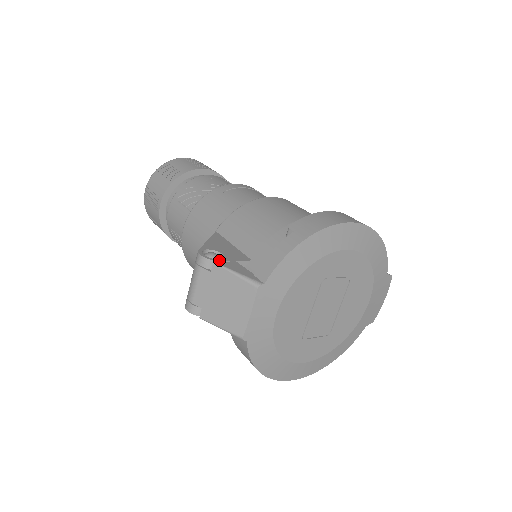
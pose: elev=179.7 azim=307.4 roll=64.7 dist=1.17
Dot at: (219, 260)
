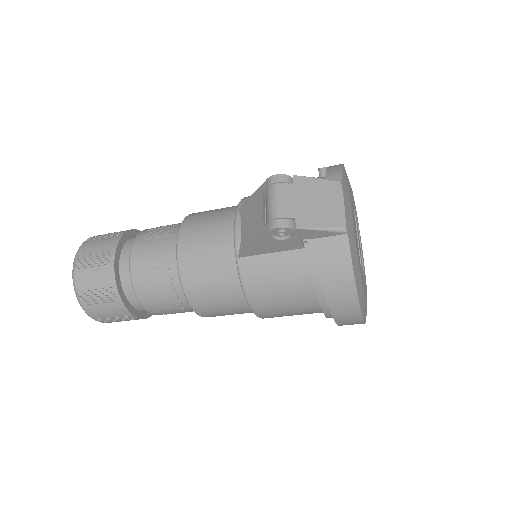
Dot at: (292, 179)
